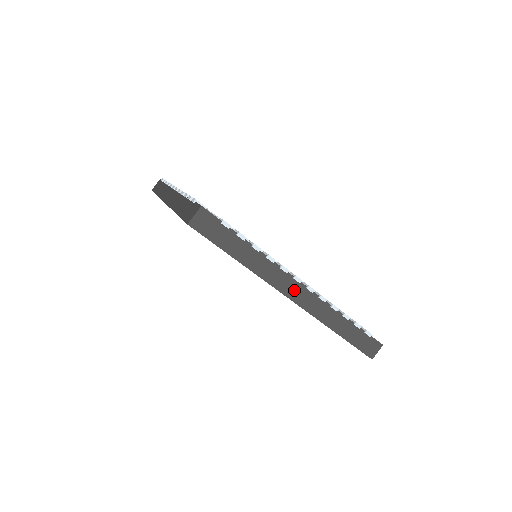
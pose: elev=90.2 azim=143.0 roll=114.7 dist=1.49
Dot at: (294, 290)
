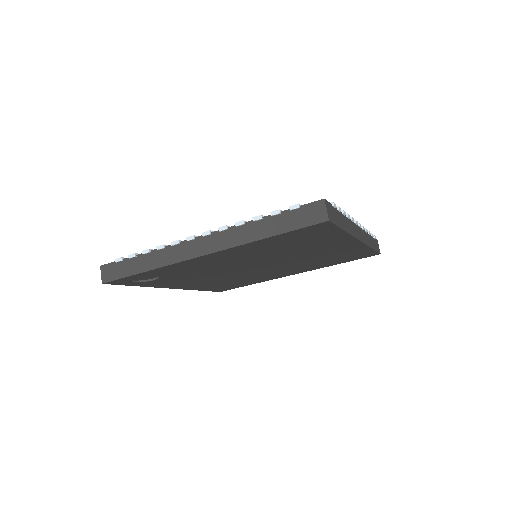
Dot at: (358, 232)
